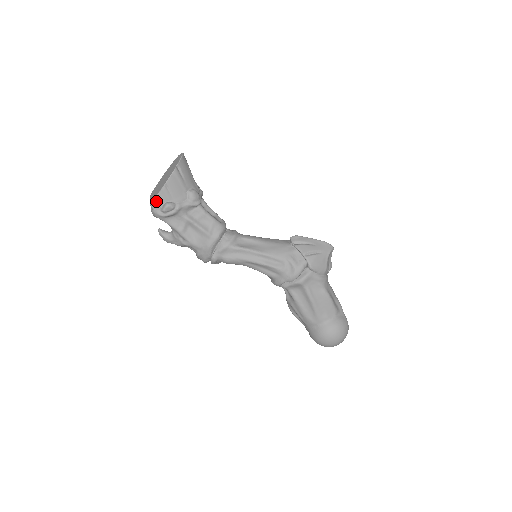
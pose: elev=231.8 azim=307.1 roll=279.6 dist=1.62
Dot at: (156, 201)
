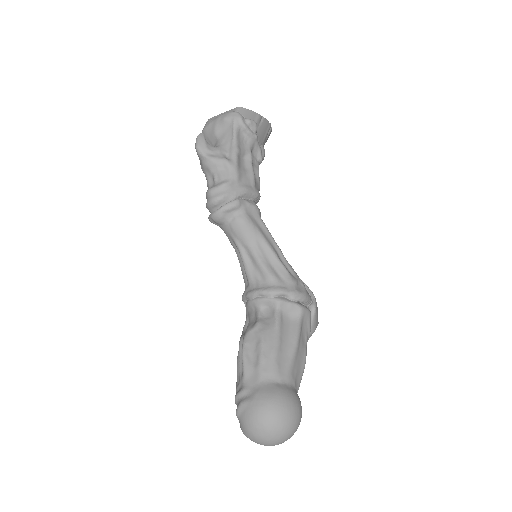
Dot at: (247, 111)
